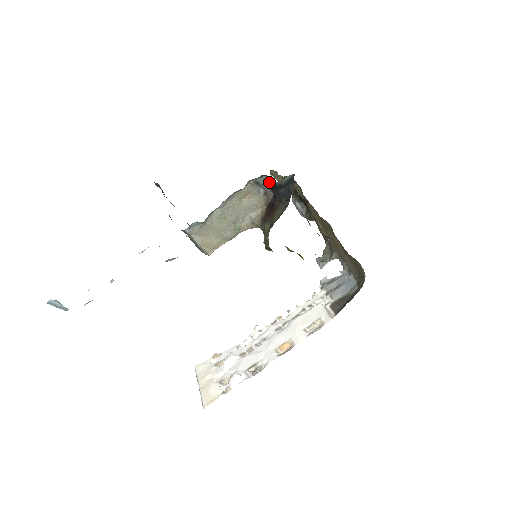
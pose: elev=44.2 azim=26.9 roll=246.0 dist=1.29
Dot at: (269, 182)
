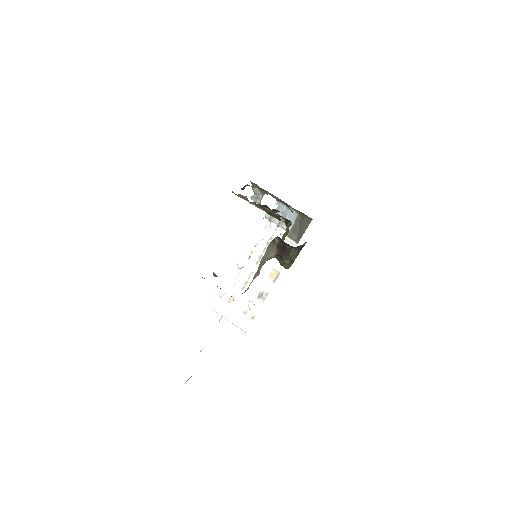
Dot at: (278, 238)
